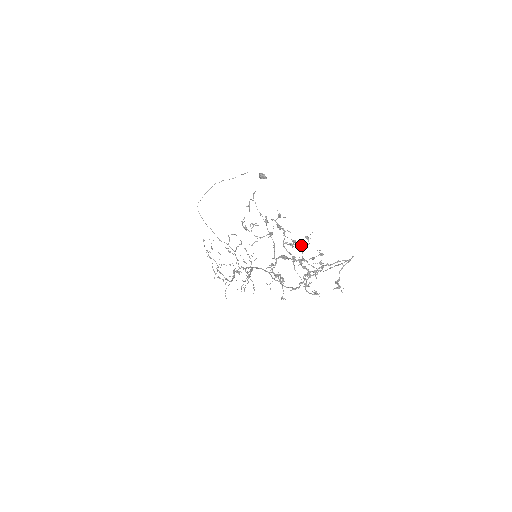
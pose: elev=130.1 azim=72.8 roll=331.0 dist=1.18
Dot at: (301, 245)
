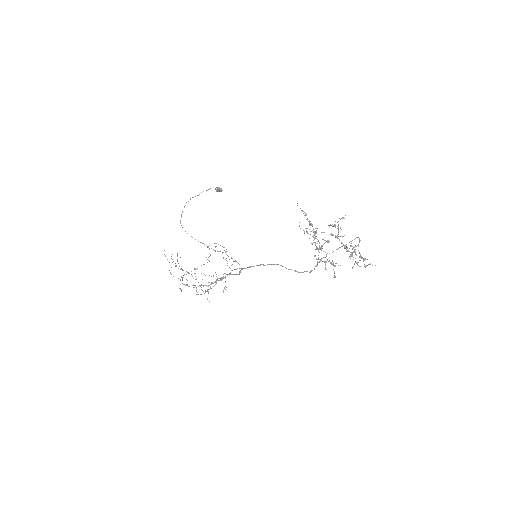
Dot at: (341, 236)
